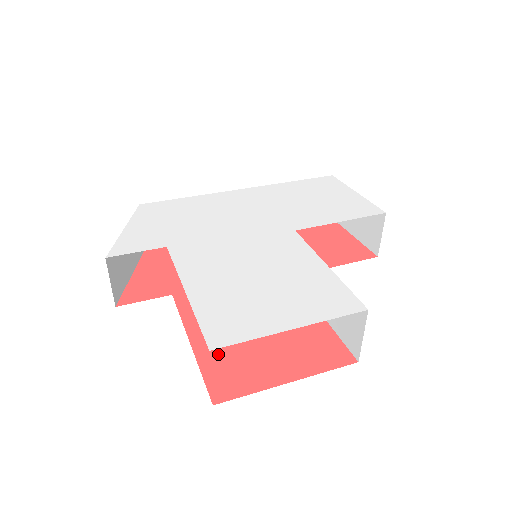
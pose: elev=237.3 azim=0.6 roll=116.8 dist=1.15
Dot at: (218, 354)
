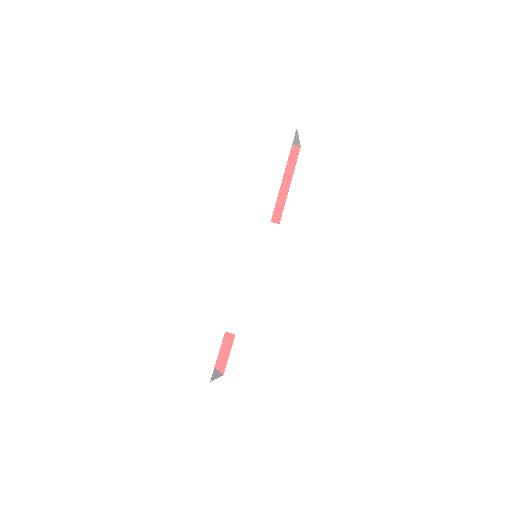
Dot at: occluded
